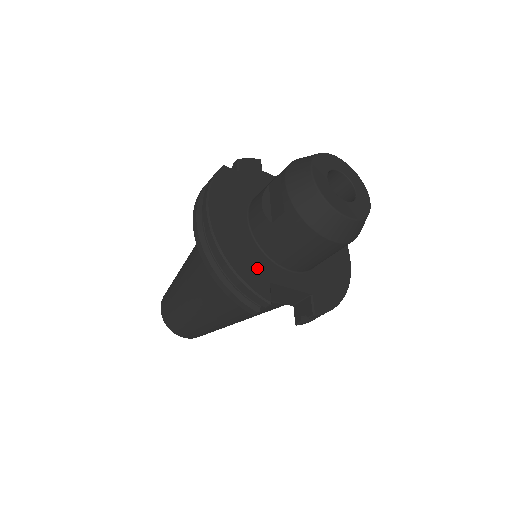
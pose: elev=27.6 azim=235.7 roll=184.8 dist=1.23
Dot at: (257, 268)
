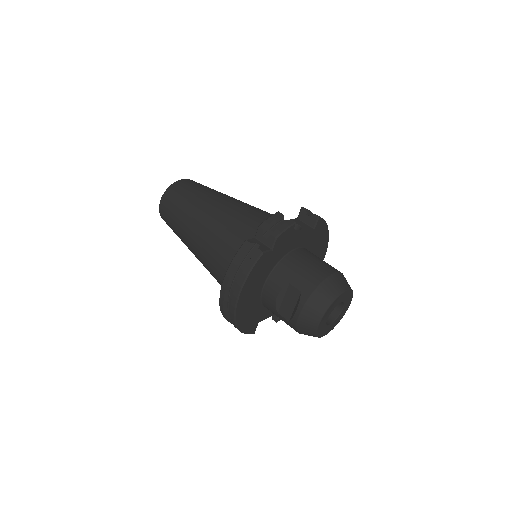
Dot at: (255, 319)
